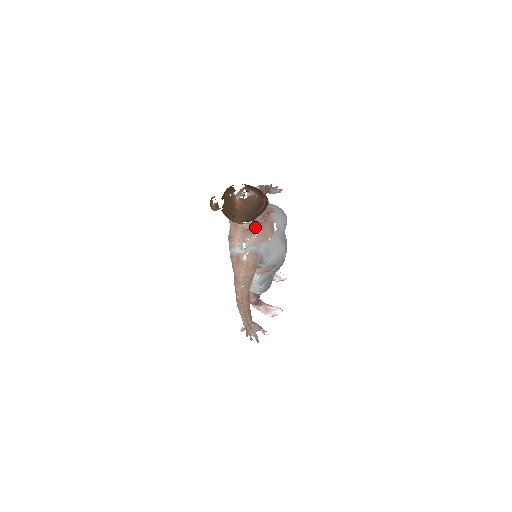
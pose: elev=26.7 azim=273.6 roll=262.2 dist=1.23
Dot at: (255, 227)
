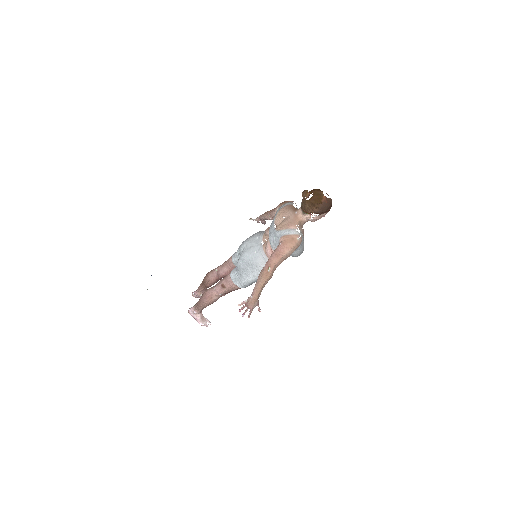
Dot at: occluded
